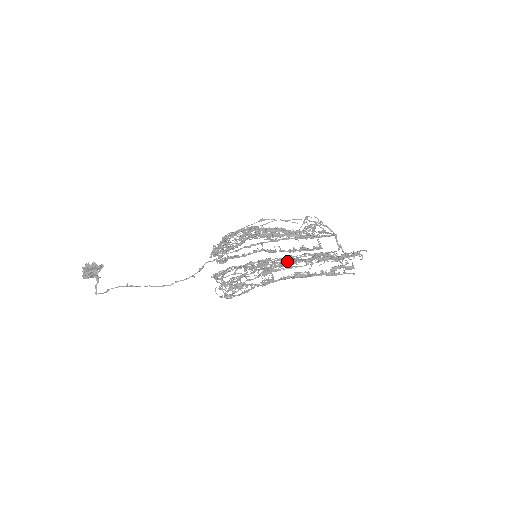
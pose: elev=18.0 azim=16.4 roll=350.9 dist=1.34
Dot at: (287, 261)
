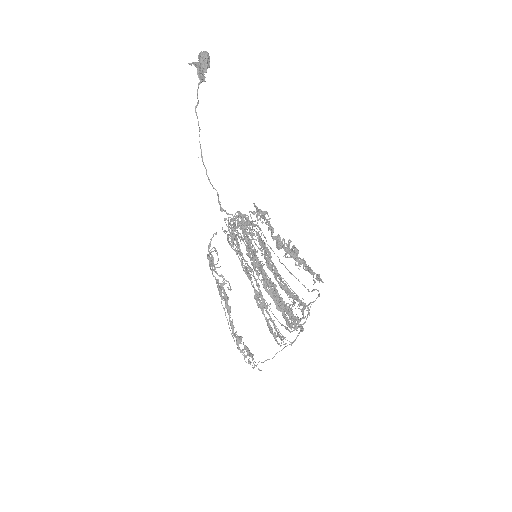
Dot at: (264, 287)
